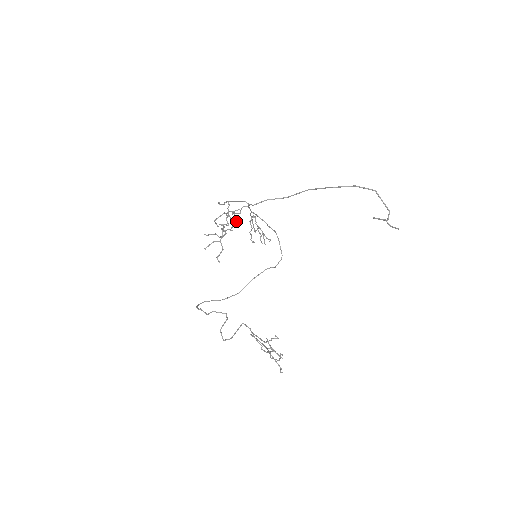
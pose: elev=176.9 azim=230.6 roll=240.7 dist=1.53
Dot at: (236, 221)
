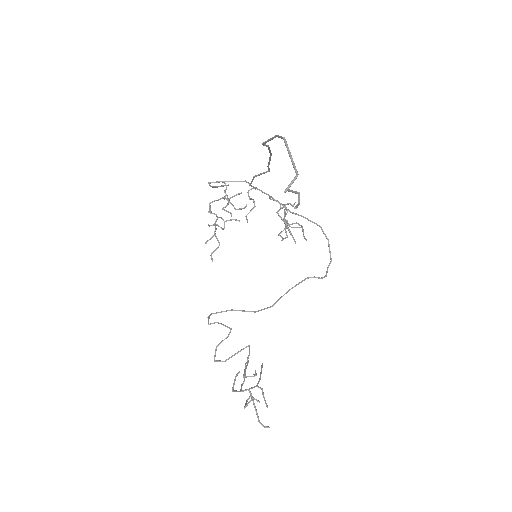
Dot at: (240, 208)
